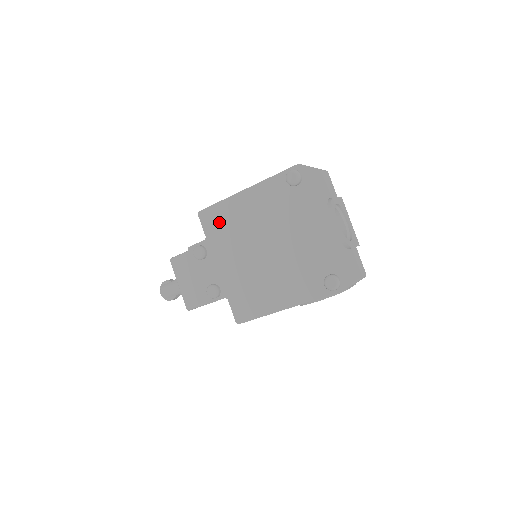
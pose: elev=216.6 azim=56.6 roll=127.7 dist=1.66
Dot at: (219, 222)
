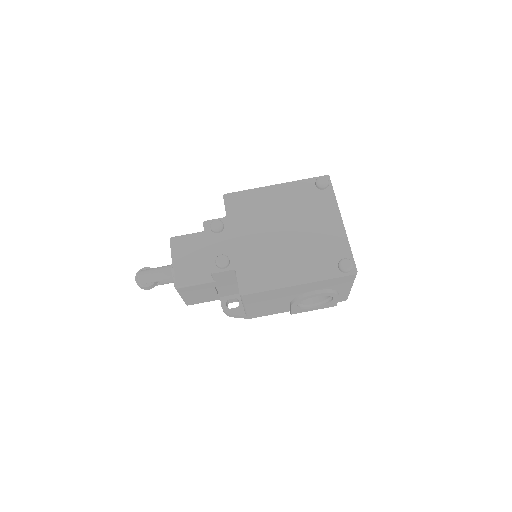
Dot at: (244, 205)
